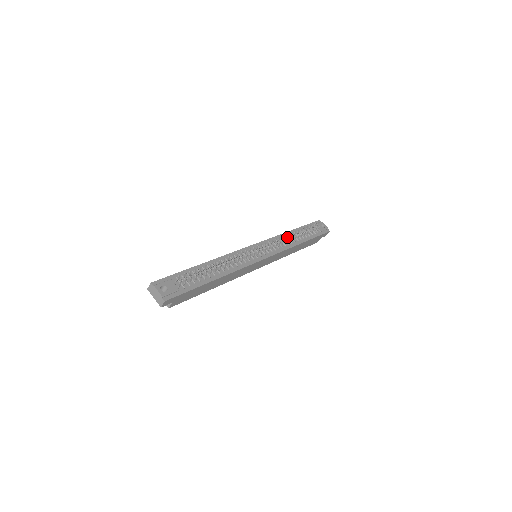
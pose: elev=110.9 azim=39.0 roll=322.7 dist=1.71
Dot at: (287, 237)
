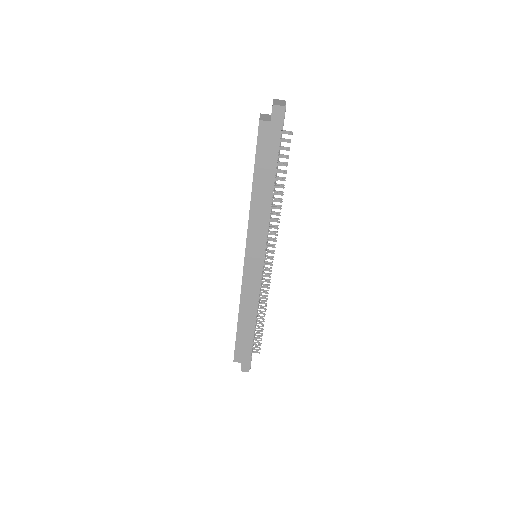
Dot at: (263, 300)
